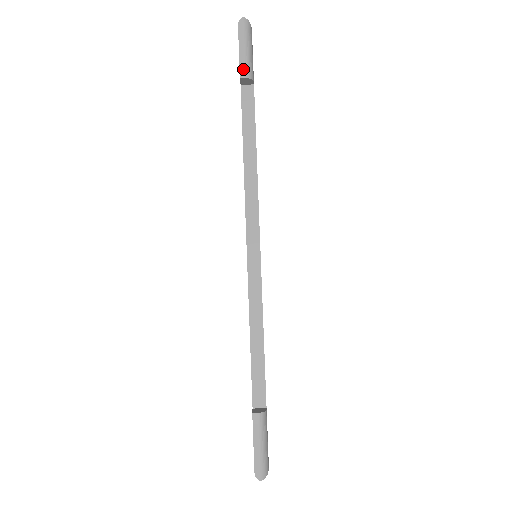
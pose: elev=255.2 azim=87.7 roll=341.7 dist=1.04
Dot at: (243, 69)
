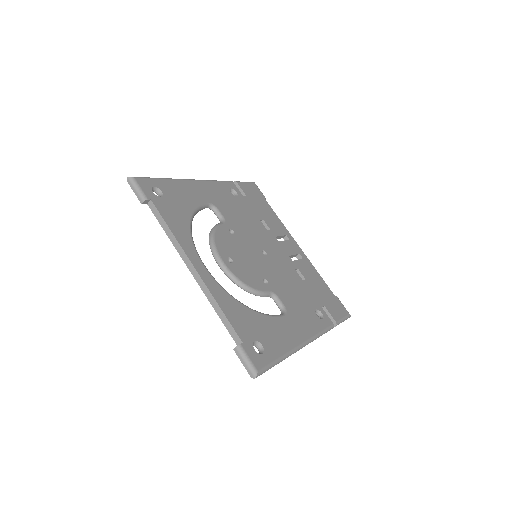
Dot at: (140, 199)
